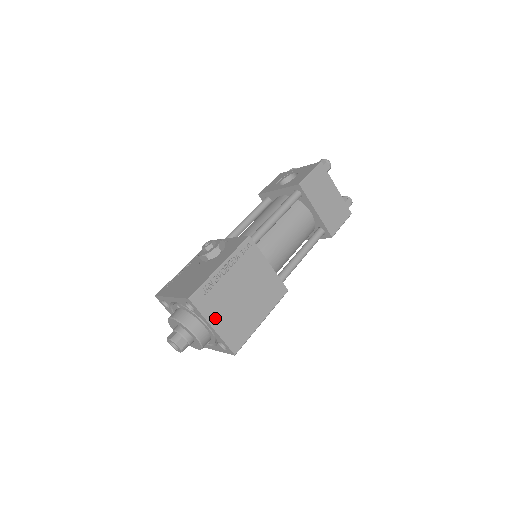
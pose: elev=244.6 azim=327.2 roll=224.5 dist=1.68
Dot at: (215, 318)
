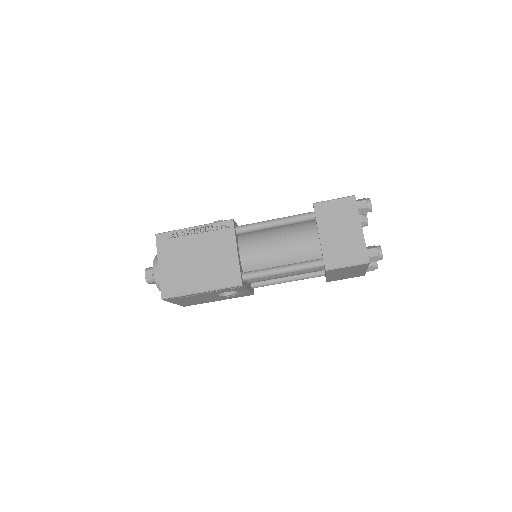
Dot at: (165, 260)
